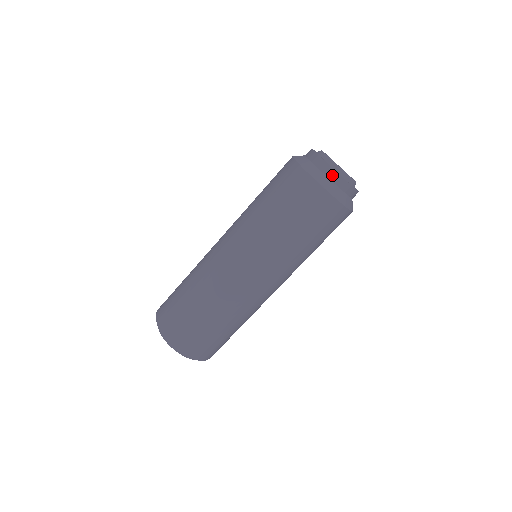
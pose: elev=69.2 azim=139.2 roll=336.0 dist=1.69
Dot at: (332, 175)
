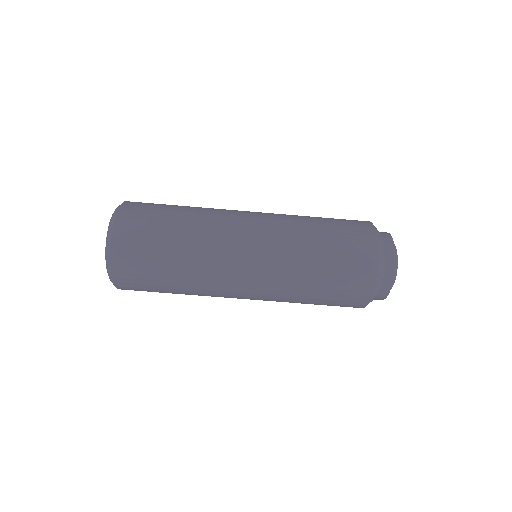
Dot at: (384, 293)
